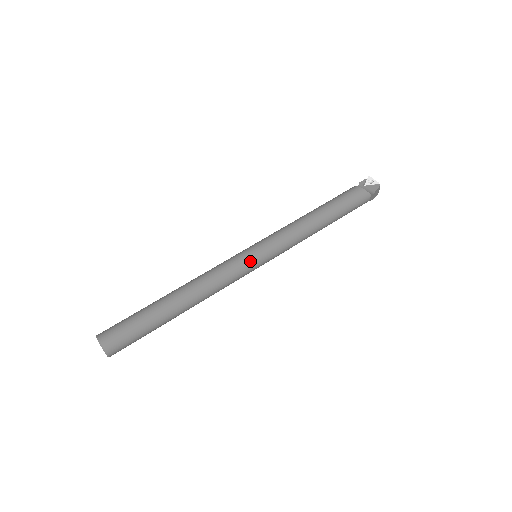
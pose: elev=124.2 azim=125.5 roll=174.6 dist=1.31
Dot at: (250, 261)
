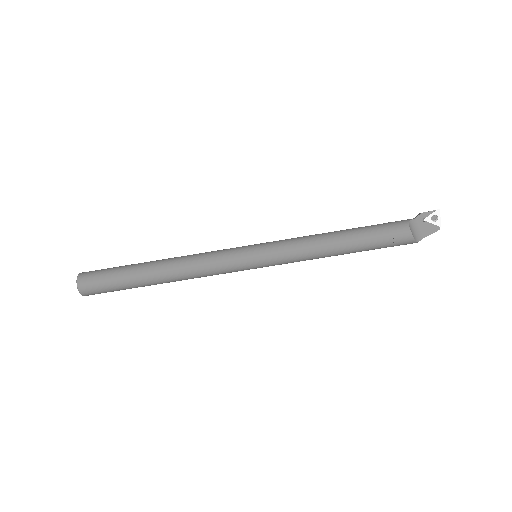
Dot at: (244, 268)
